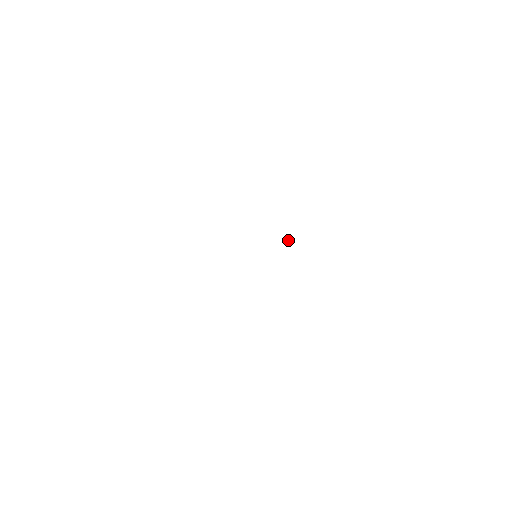
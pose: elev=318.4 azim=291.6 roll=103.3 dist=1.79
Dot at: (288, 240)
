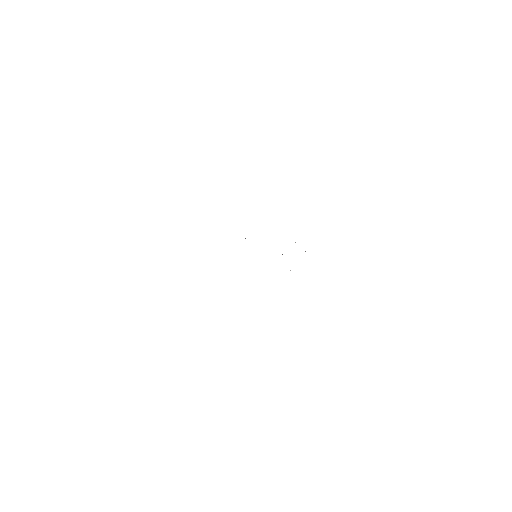
Dot at: occluded
